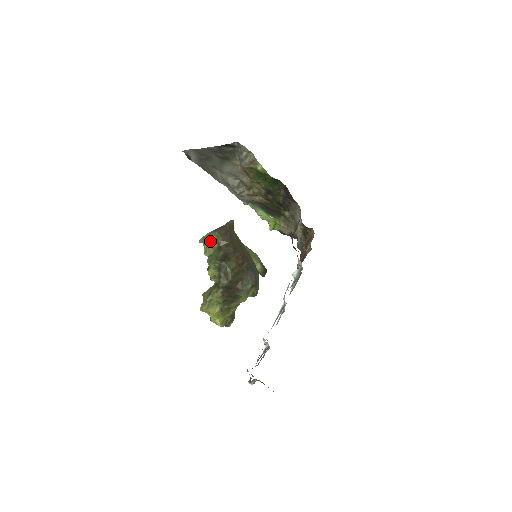
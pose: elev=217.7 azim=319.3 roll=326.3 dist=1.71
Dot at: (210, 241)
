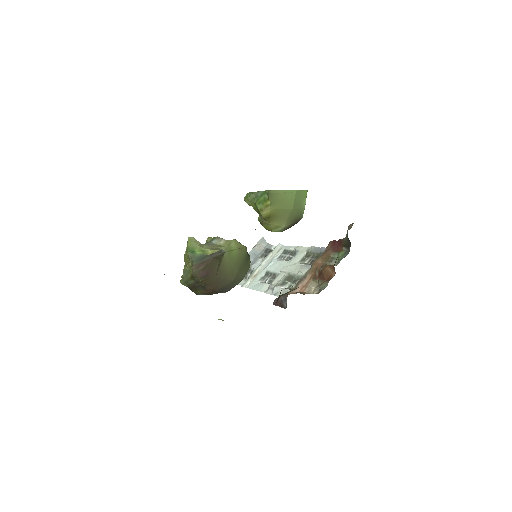
Dot at: occluded
